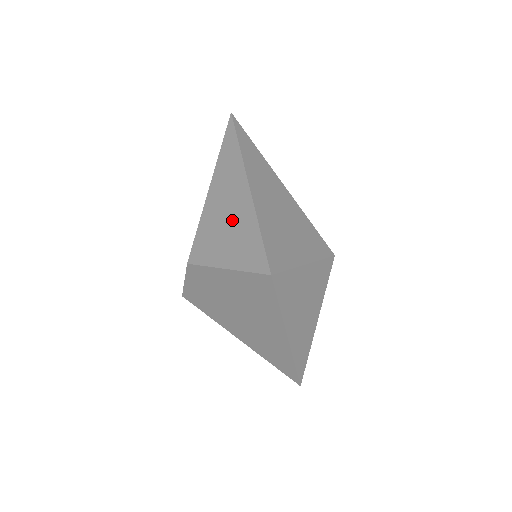
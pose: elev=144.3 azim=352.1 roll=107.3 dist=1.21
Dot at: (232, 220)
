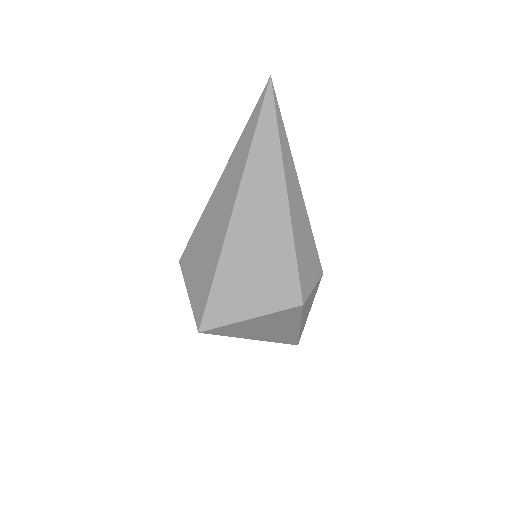
Dot at: (208, 246)
